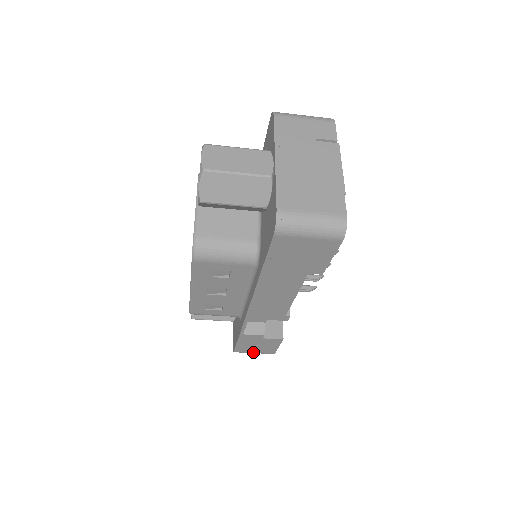
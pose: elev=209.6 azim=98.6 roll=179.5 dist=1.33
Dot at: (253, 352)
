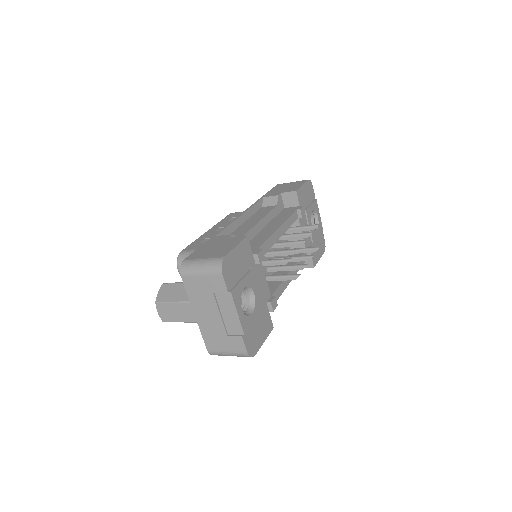
Dot at: occluded
